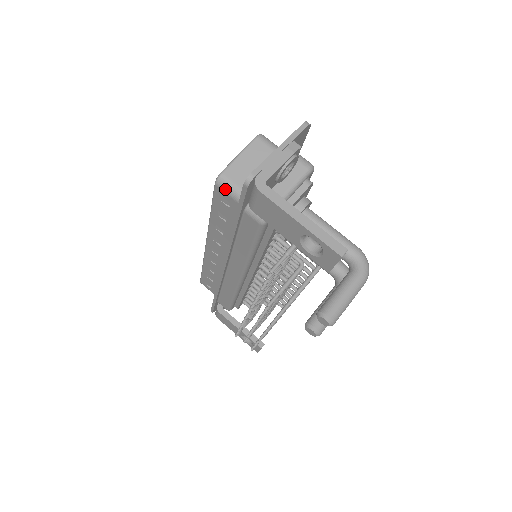
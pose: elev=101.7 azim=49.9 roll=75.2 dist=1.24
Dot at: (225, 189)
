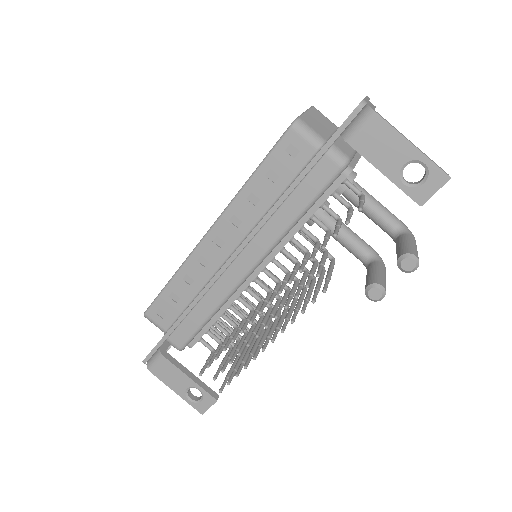
Dot at: (302, 132)
